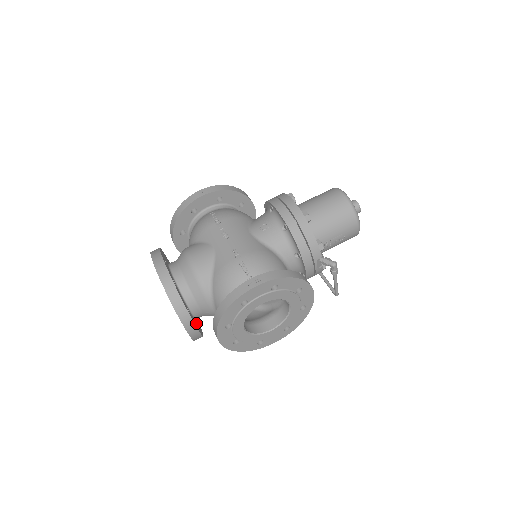
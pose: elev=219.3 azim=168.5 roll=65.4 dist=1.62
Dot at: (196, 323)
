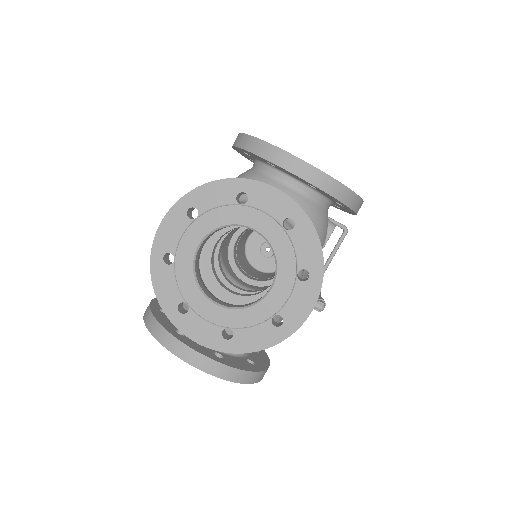
Dot at: occluded
